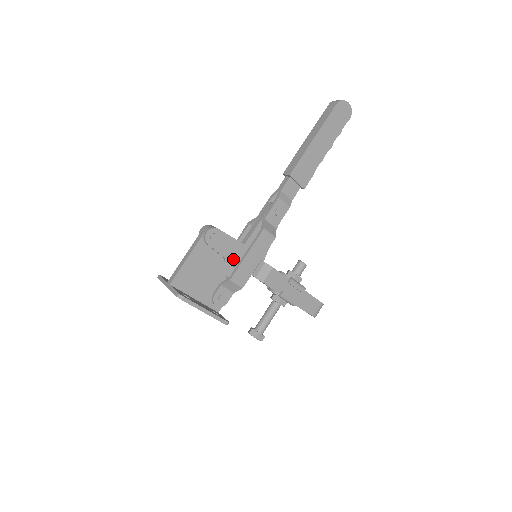
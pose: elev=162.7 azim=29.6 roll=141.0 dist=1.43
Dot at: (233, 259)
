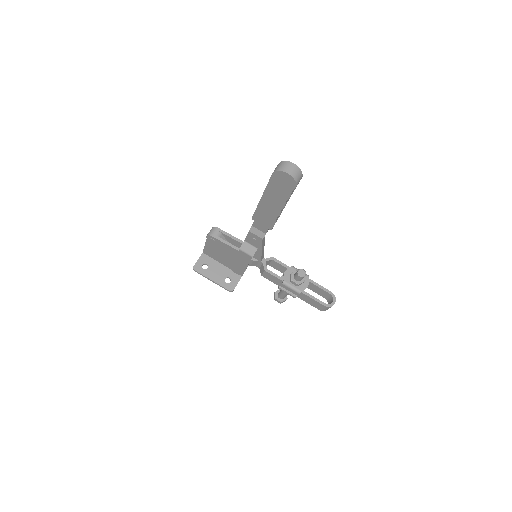
Dot at: (233, 255)
